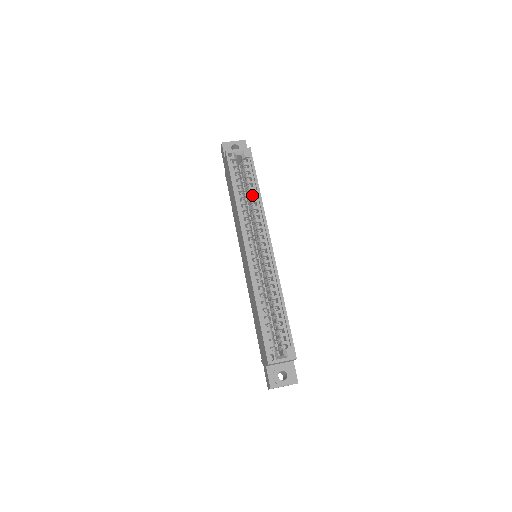
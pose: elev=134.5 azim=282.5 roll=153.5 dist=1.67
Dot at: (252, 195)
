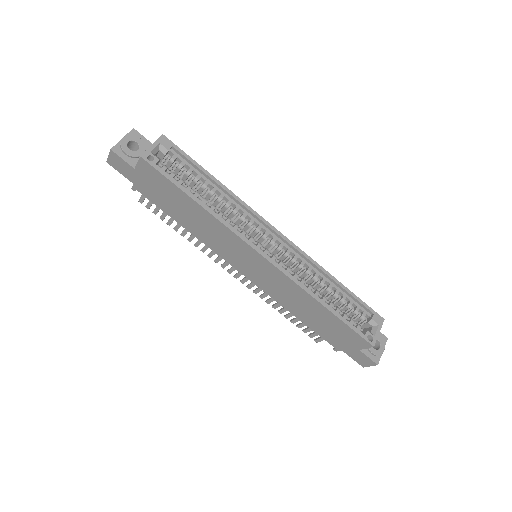
Dot at: (213, 192)
